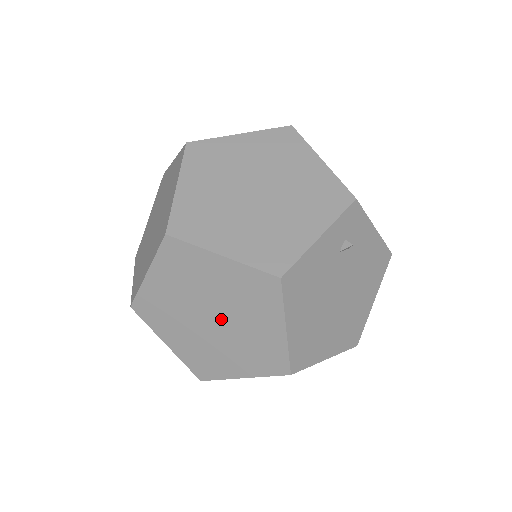
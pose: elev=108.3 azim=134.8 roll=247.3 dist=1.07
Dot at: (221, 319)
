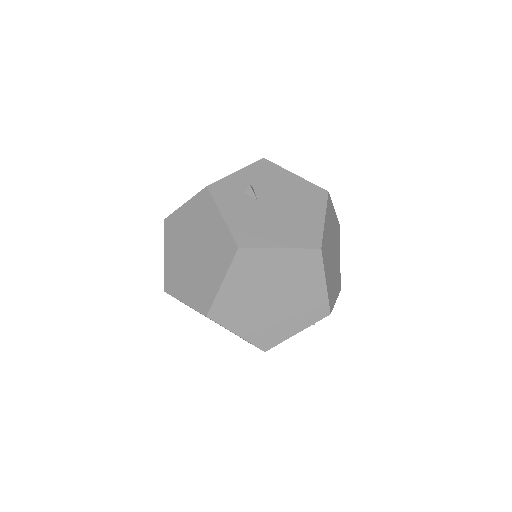
Dot at: occluded
